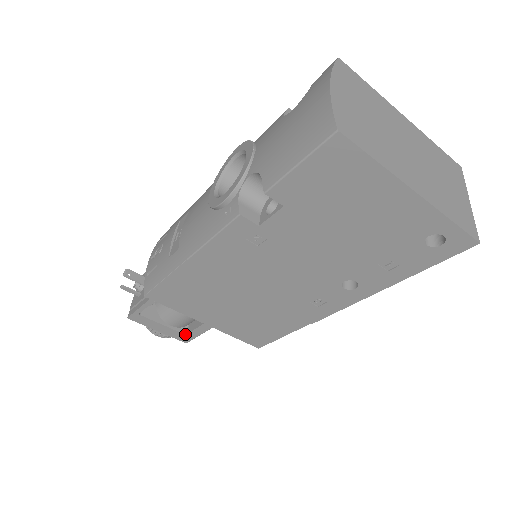
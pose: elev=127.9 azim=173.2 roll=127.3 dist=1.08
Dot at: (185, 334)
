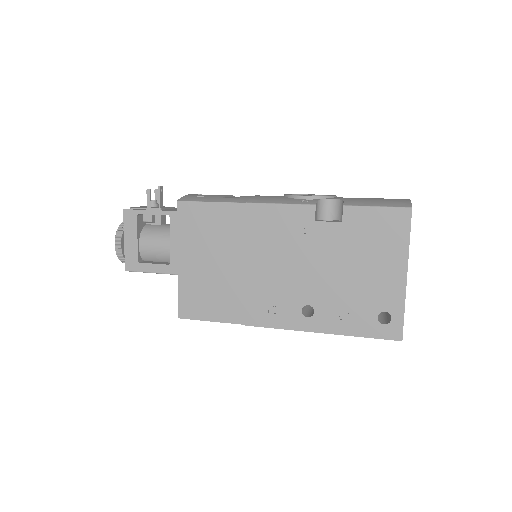
Dot at: (139, 261)
